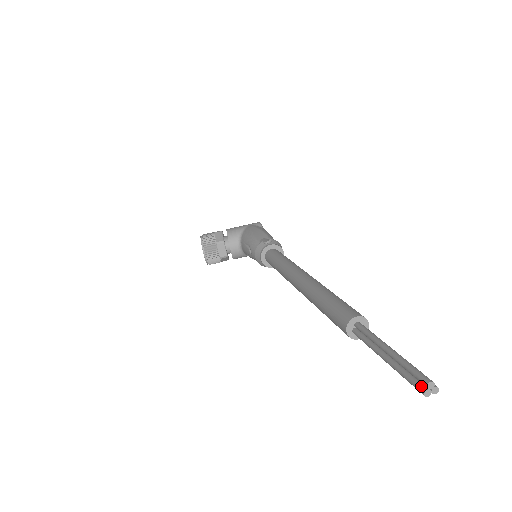
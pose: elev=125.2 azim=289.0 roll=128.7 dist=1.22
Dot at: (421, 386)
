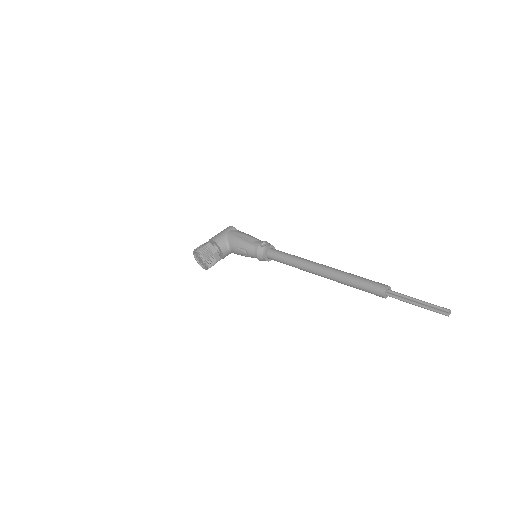
Dot at: (445, 313)
